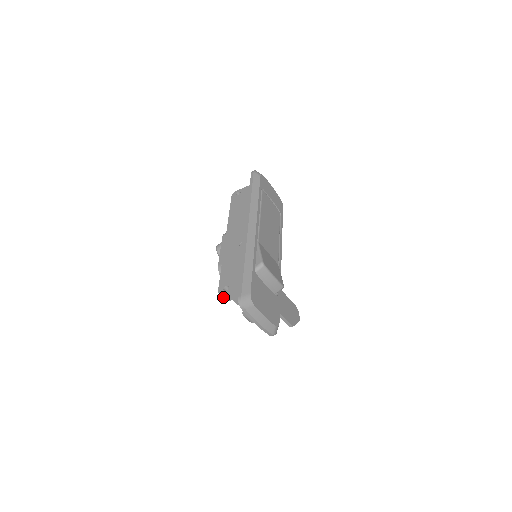
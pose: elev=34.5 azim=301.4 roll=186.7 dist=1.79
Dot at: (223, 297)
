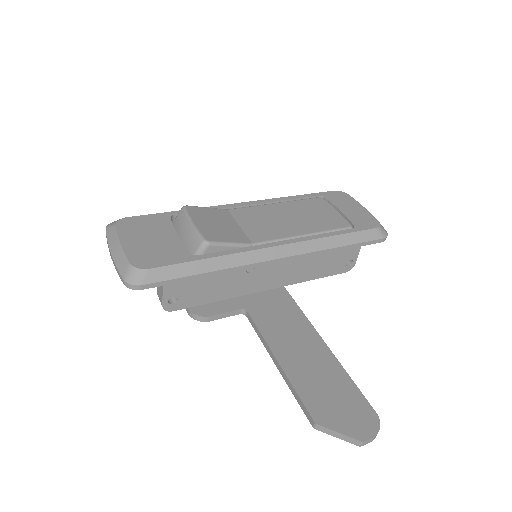
Dot at: occluded
